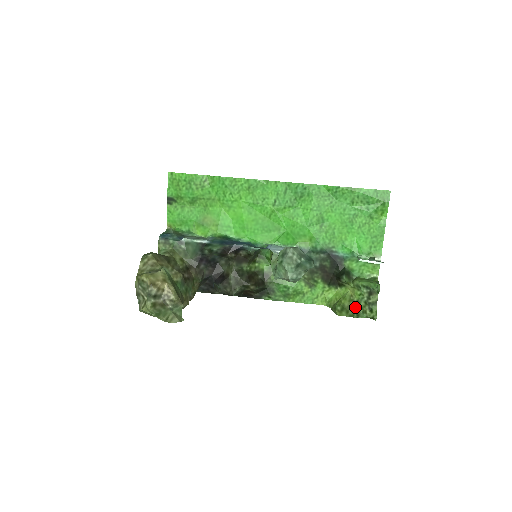
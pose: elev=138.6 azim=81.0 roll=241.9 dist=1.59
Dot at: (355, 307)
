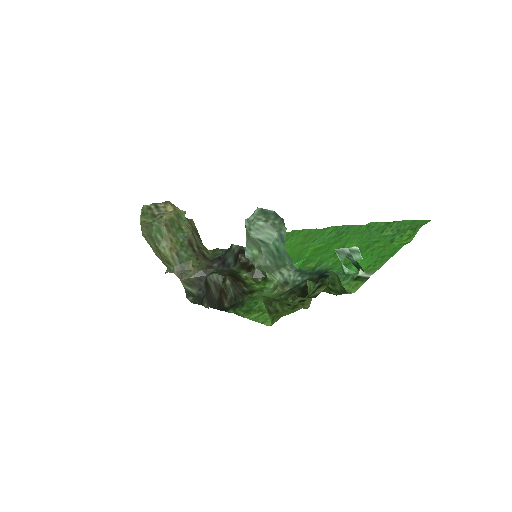
Dot at: occluded
